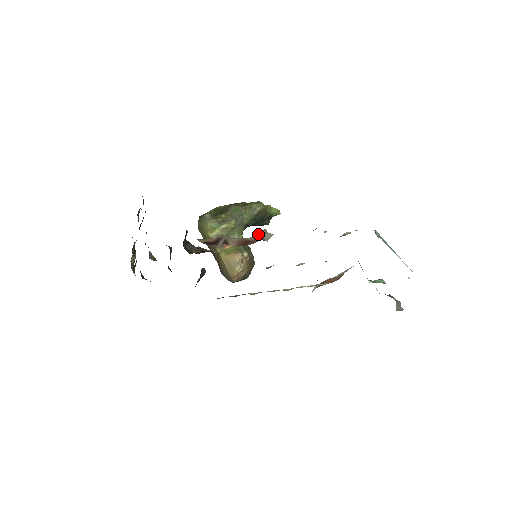
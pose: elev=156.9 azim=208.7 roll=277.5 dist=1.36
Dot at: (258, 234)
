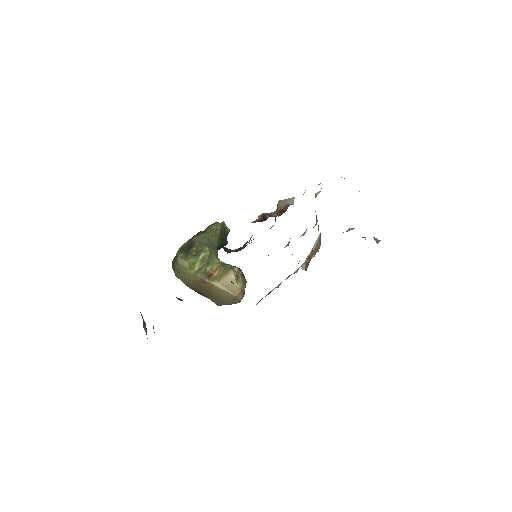
Dot at: (278, 207)
